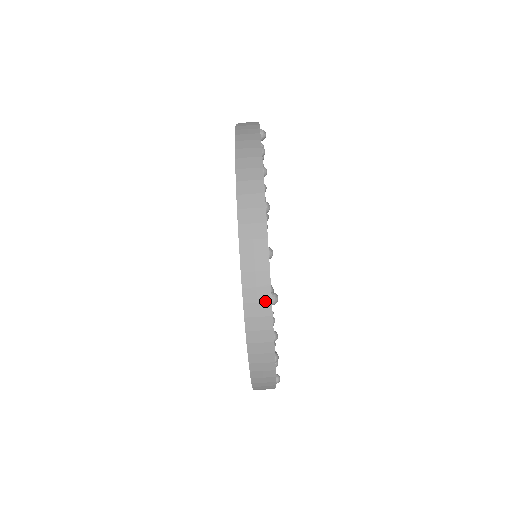
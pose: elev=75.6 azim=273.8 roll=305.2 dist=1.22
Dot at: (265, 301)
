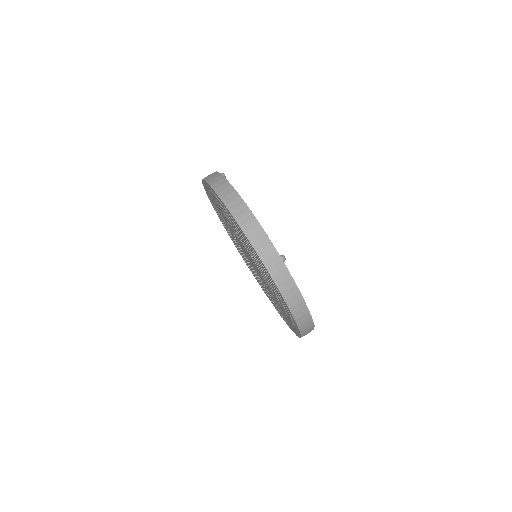
Dot at: (278, 261)
